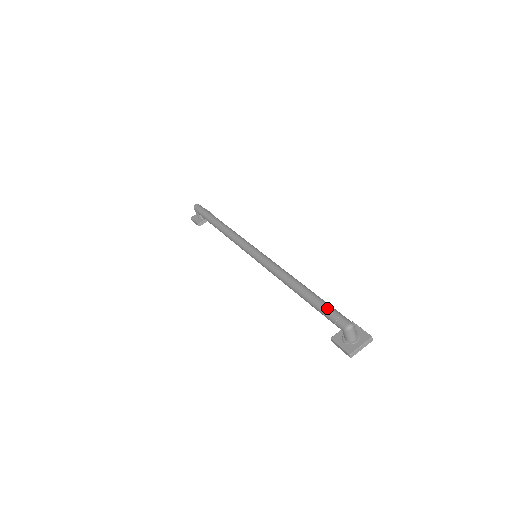
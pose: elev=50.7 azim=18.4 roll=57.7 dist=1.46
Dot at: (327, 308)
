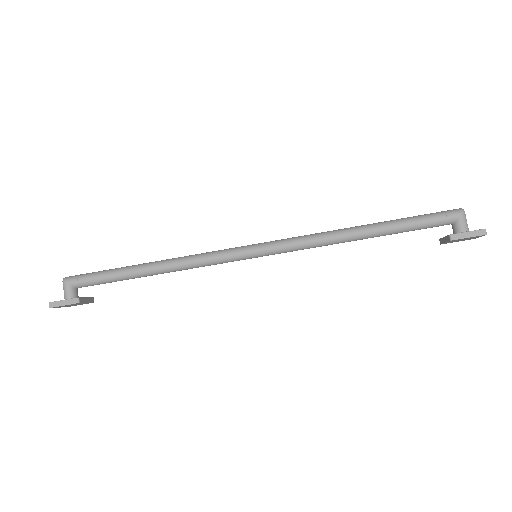
Dot at: occluded
